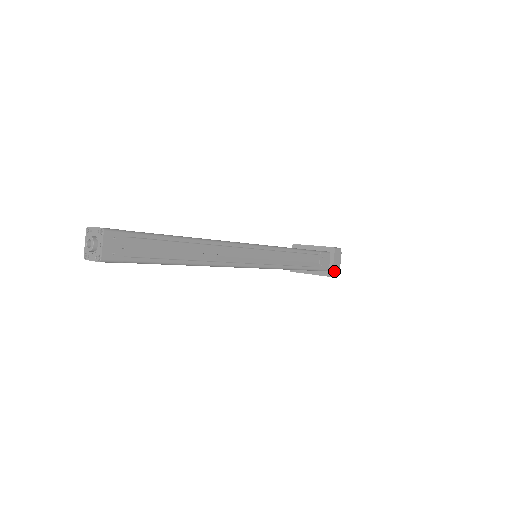
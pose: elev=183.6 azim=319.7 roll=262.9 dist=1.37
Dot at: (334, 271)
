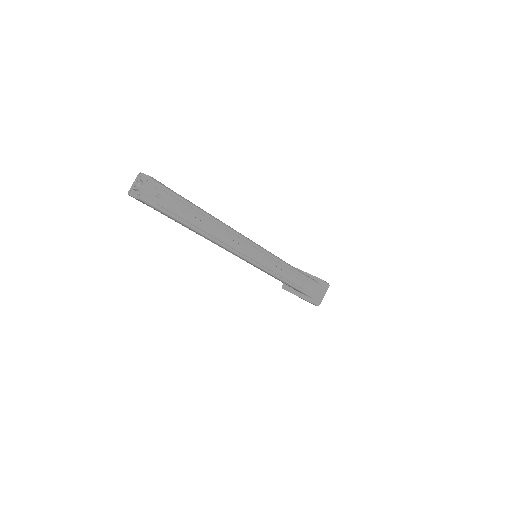
Dot at: (316, 300)
